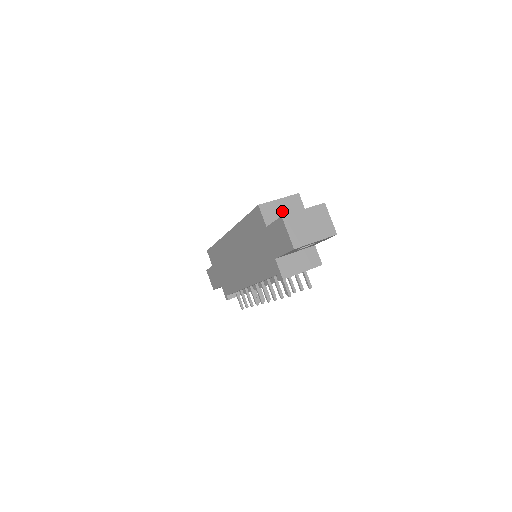
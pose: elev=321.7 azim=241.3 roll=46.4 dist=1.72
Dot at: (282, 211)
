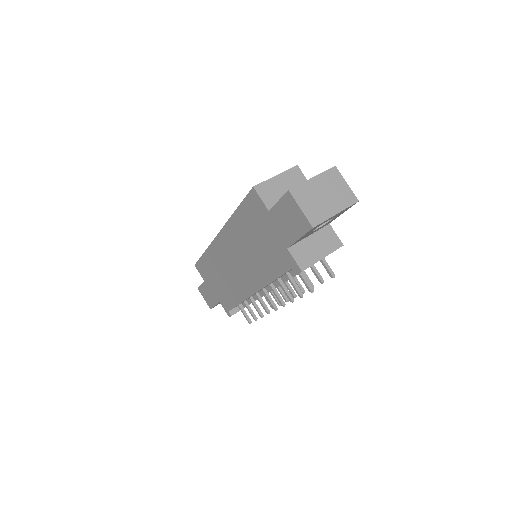
Dot at: (283, 189)
